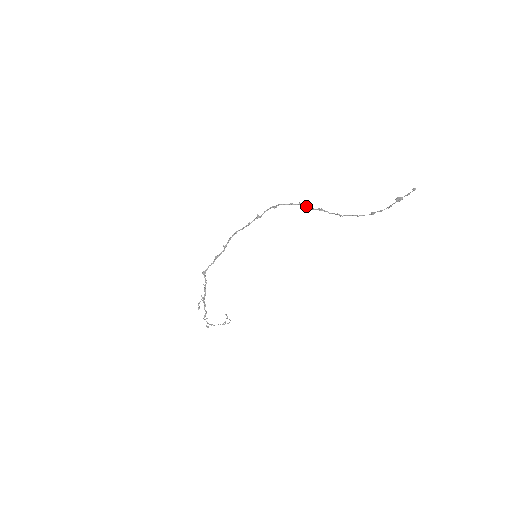
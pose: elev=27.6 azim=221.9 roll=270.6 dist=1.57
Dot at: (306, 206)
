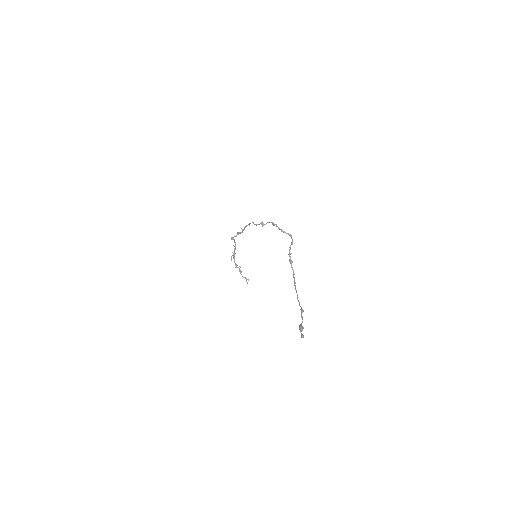
Dot at: occluded
